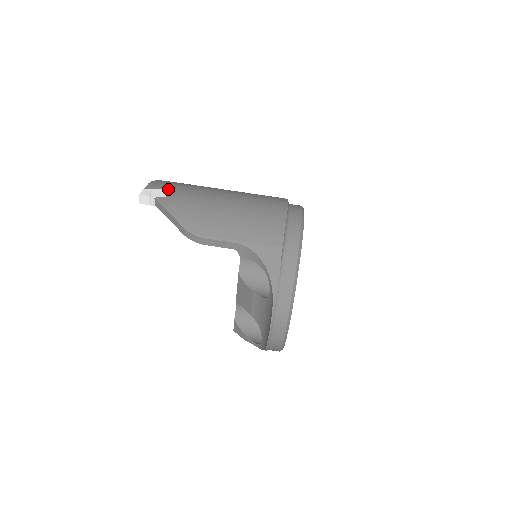
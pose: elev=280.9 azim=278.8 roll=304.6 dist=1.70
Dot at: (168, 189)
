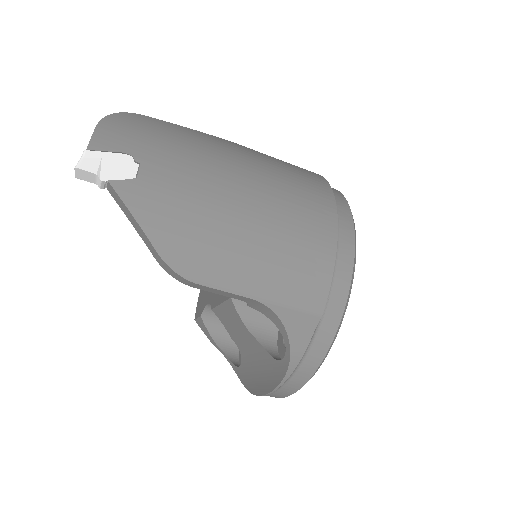
Dot at: (134, 155)
